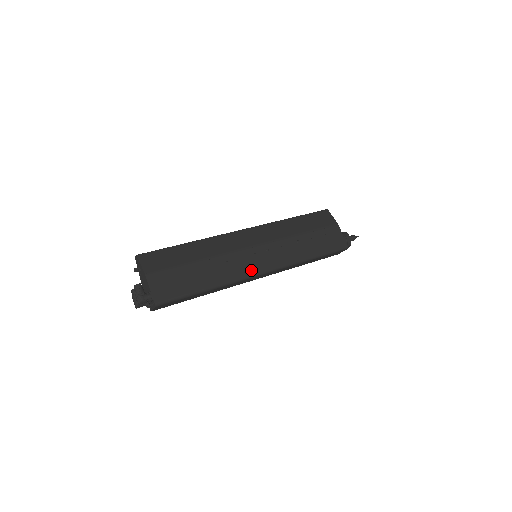
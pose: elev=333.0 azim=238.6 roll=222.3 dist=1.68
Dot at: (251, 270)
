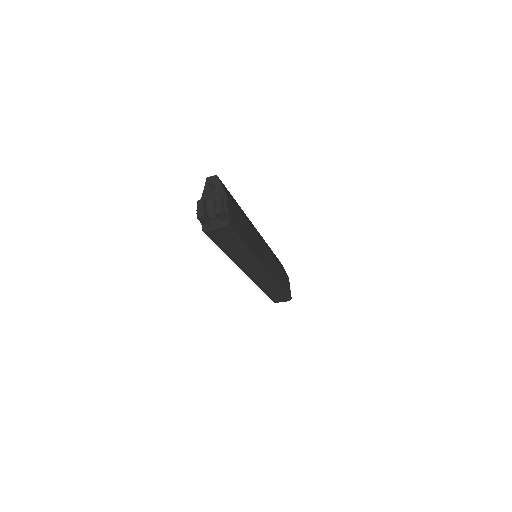
Dot at: (263, 261)
